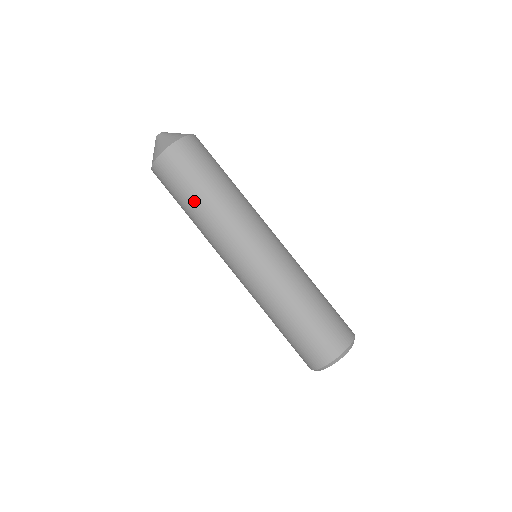
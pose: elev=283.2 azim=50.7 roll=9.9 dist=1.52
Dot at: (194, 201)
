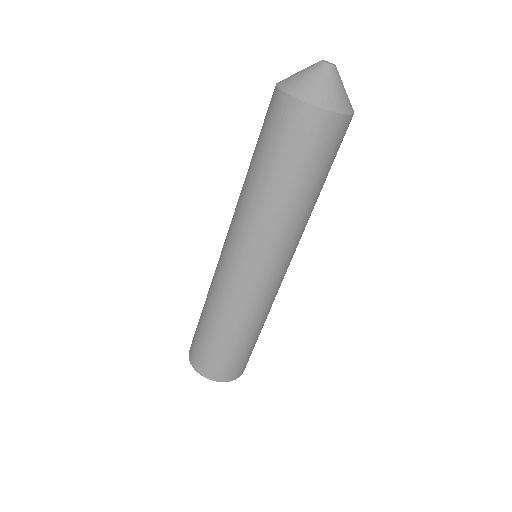
Dot at: (268, 176)
